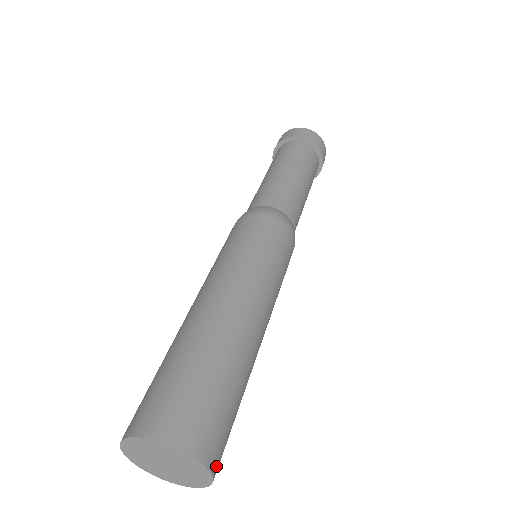
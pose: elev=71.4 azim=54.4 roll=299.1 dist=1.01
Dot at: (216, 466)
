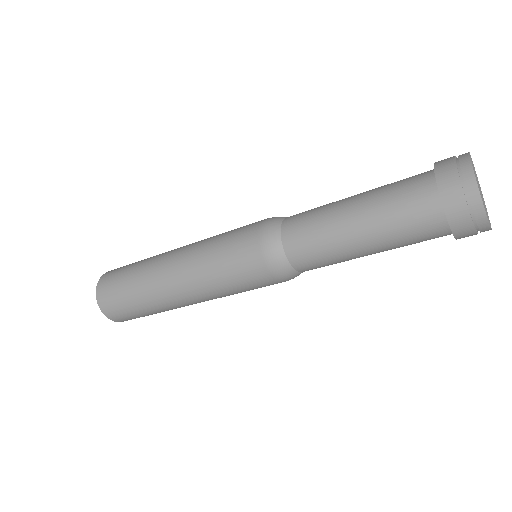
Dot at: occluded
